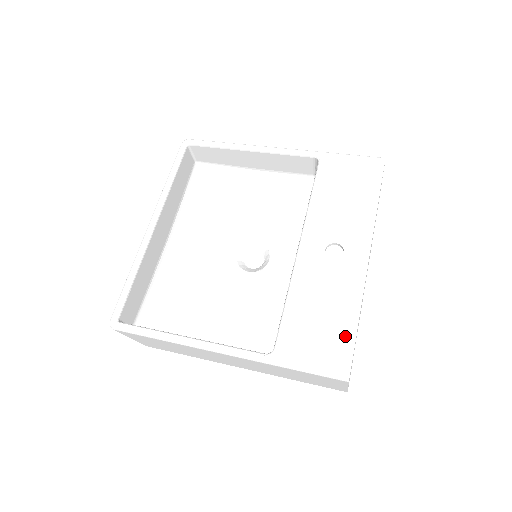
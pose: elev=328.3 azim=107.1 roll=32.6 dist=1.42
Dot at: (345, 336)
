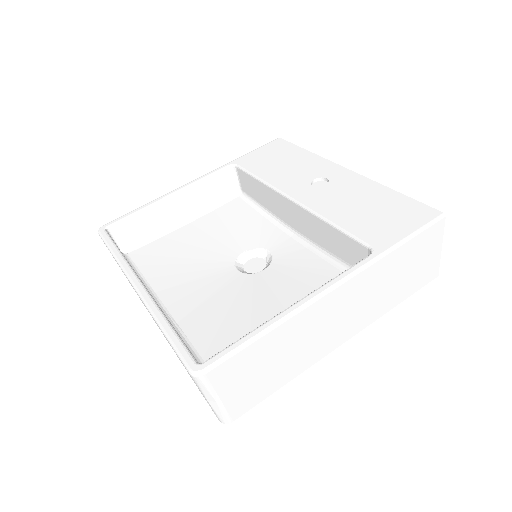
Dot at: (401, 202)
